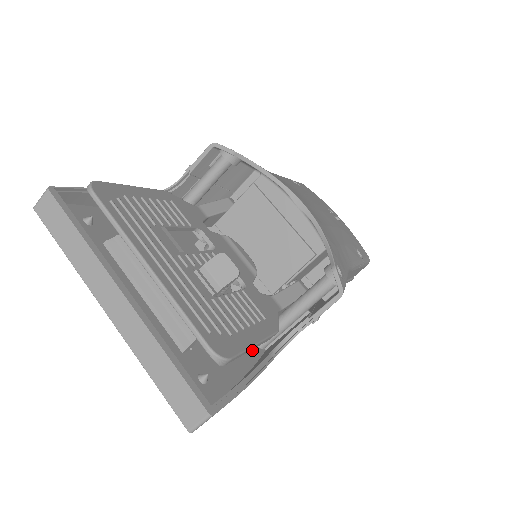
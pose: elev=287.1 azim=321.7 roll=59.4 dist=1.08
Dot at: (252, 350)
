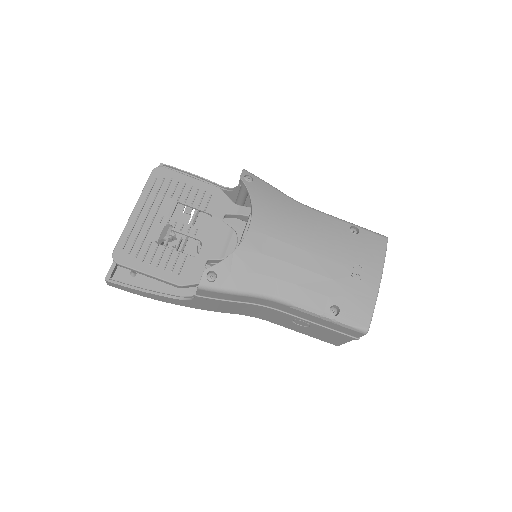
Dot at: (191, 295)
